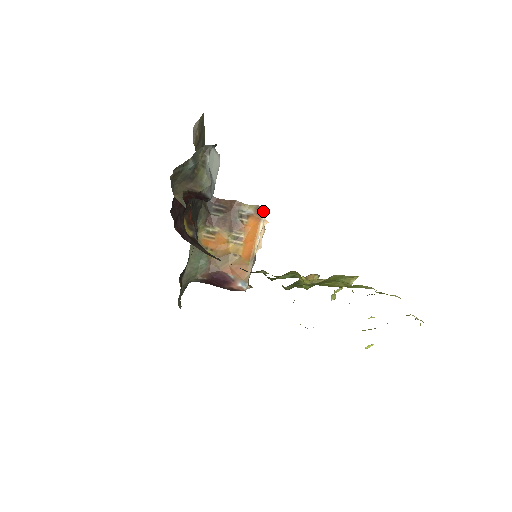
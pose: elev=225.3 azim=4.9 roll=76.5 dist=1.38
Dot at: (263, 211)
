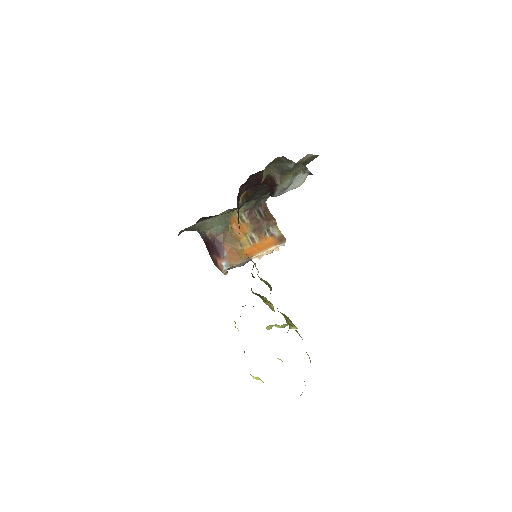
Dot at: (283, 242)
